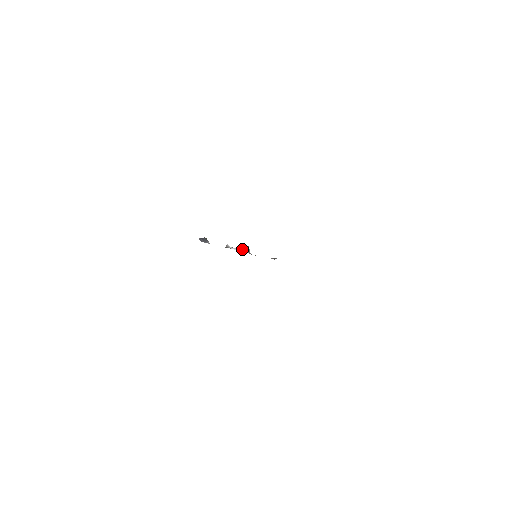
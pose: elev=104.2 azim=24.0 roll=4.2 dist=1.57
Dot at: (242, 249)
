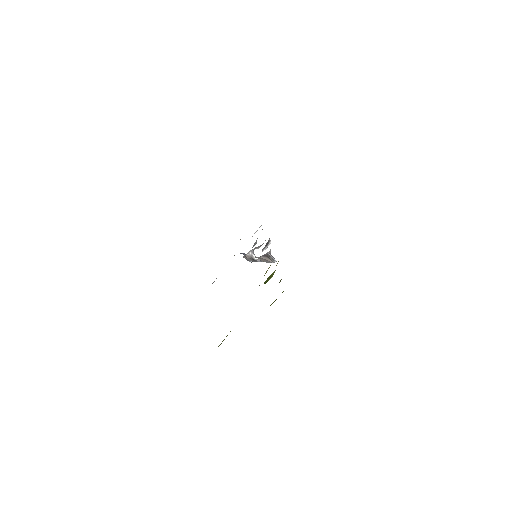
Dot at: occluded
